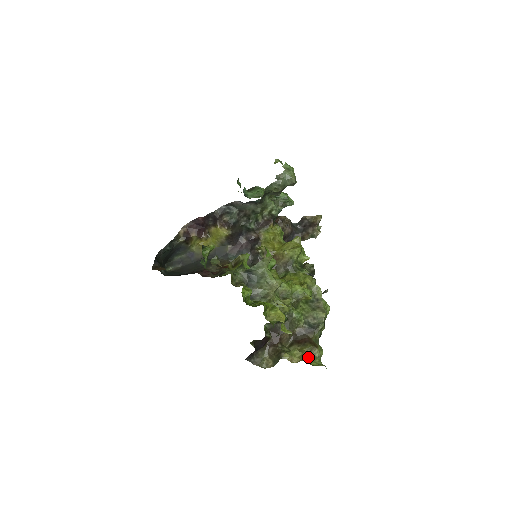
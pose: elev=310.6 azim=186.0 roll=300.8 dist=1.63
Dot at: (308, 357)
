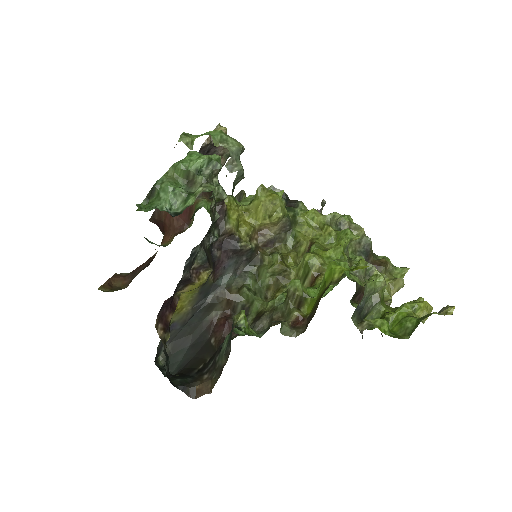
Dot at: (403, 282)
